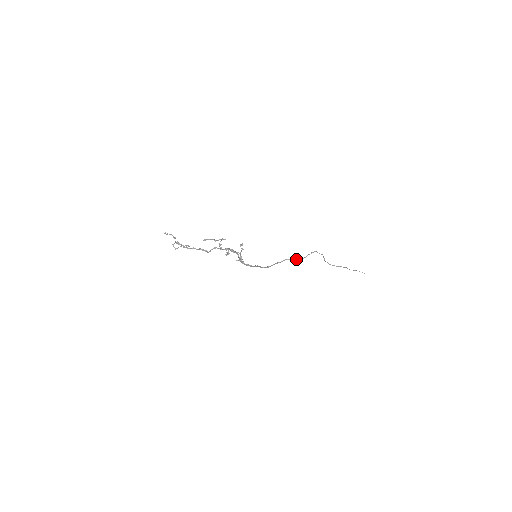
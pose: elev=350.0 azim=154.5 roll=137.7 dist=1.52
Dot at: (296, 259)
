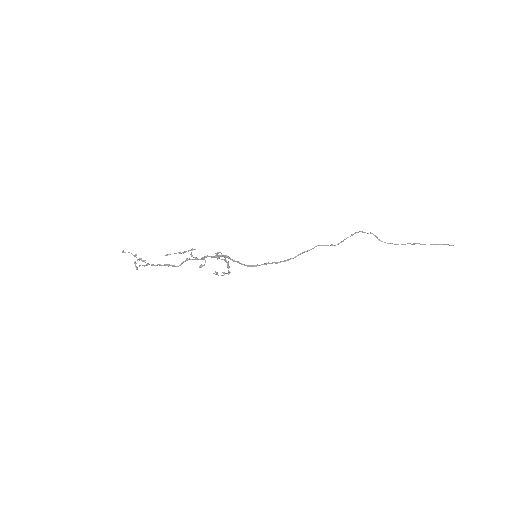
Dot at: (331, 244)
